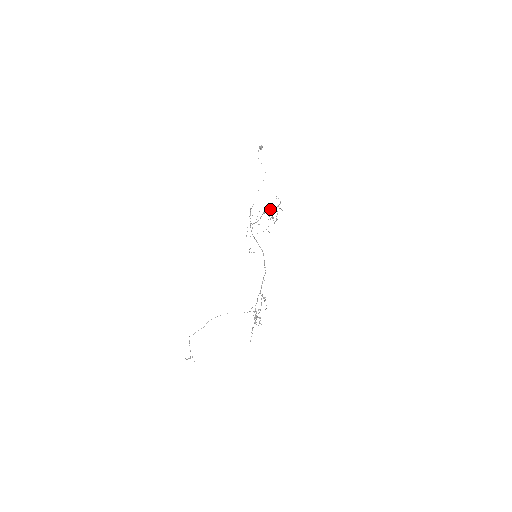
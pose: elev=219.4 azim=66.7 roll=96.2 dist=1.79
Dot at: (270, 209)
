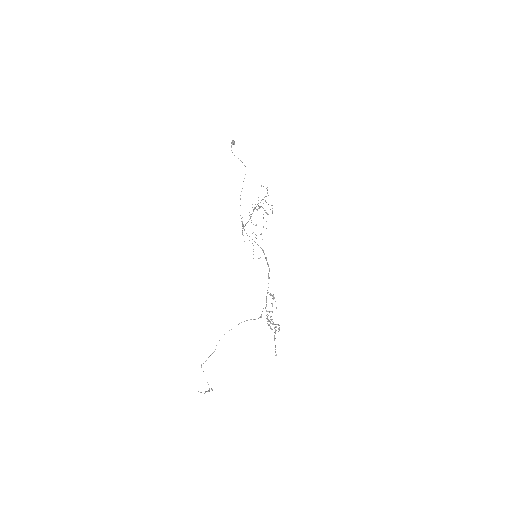
Dot at: occluded
